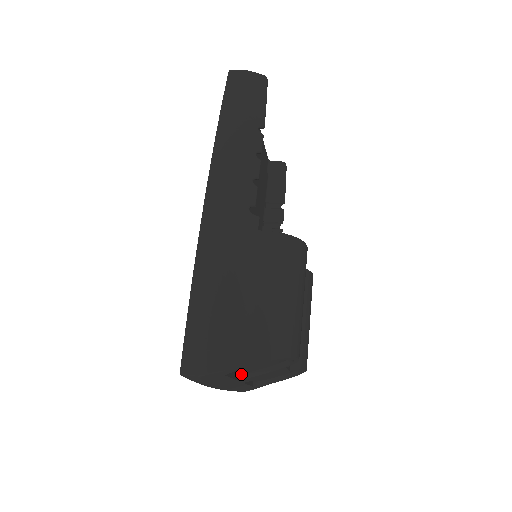
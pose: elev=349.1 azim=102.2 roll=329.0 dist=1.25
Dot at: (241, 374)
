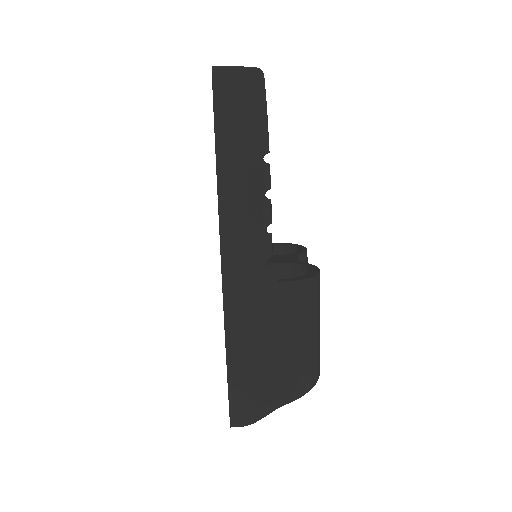
Dot at: occluded
